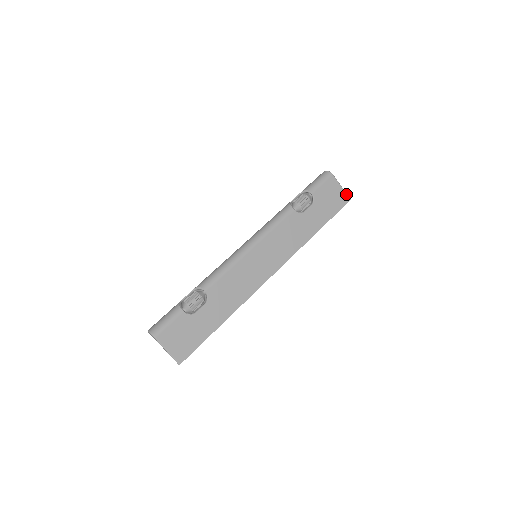
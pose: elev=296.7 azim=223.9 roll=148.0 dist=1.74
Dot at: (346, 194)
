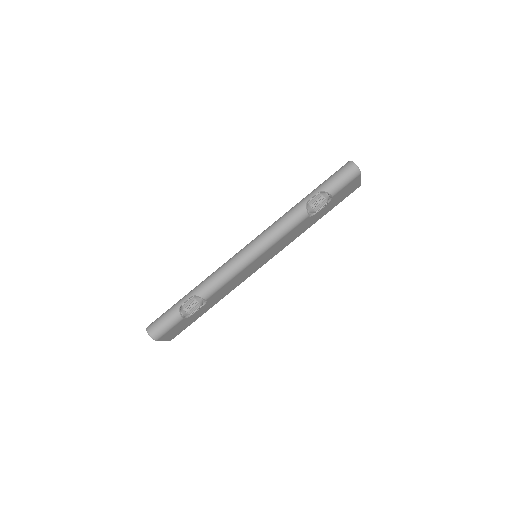
Dot at: (360, 183)
